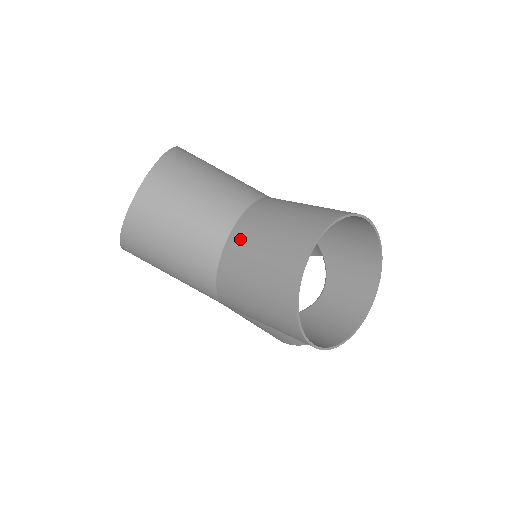
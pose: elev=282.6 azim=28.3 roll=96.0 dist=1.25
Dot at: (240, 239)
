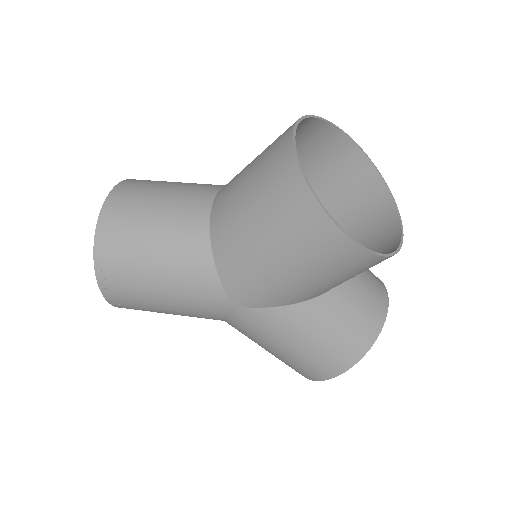
Dot at: (224, 193)
